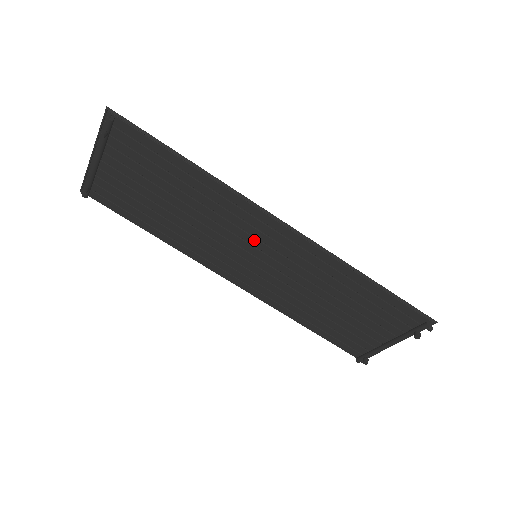
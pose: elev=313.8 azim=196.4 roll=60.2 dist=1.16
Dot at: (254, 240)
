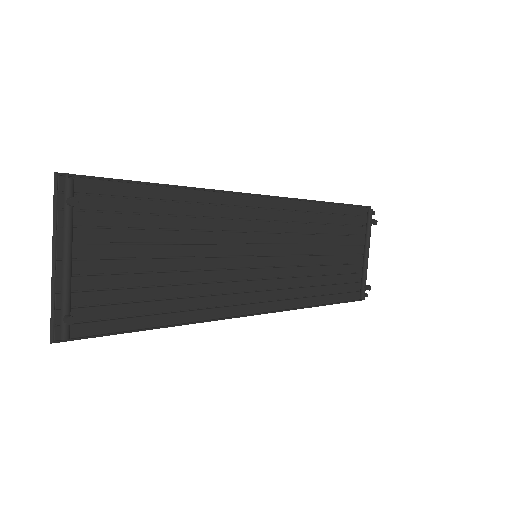
Dot at: (248, 236)
